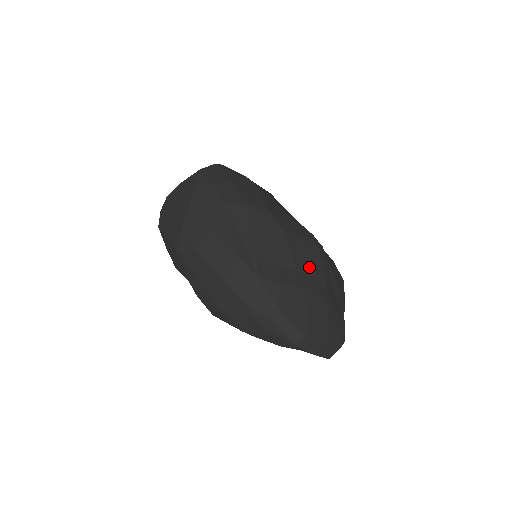
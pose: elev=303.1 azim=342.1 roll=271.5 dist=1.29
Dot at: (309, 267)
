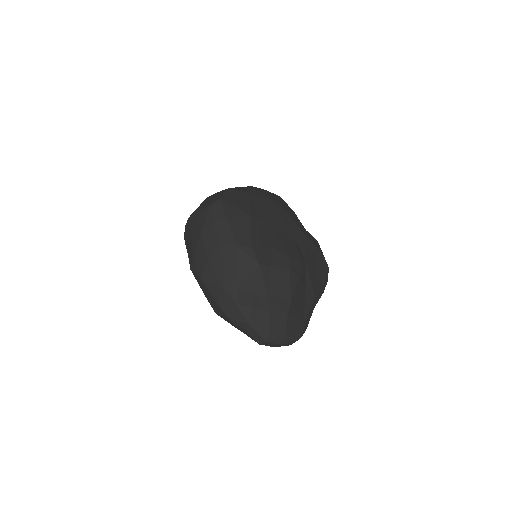
Dot at: (279, 289)
